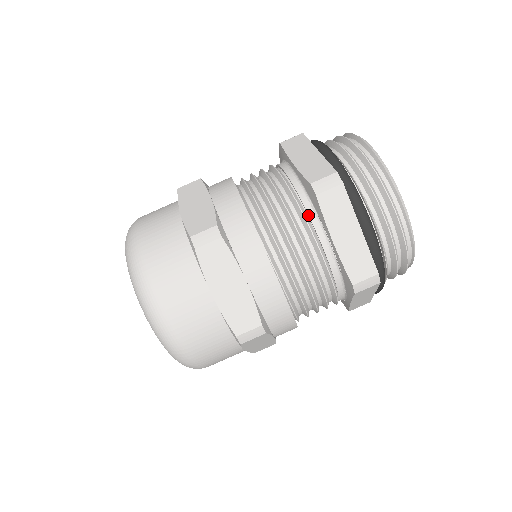
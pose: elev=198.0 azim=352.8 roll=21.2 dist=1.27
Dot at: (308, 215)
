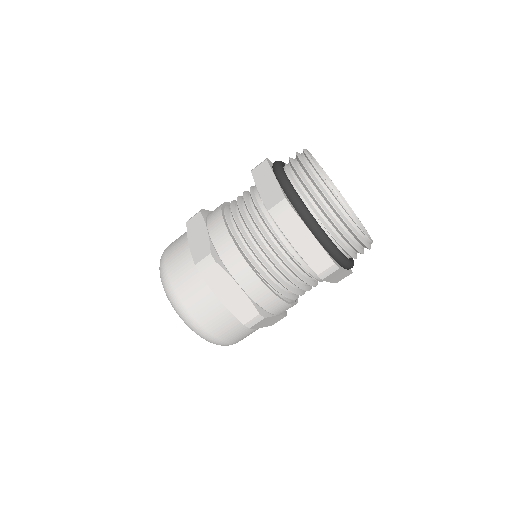
Dot at: (254, 189)
